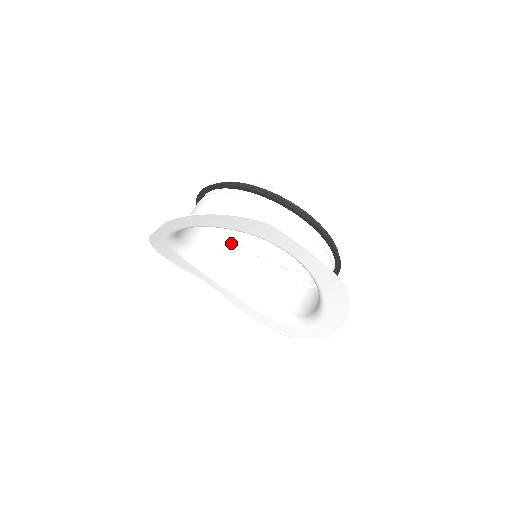
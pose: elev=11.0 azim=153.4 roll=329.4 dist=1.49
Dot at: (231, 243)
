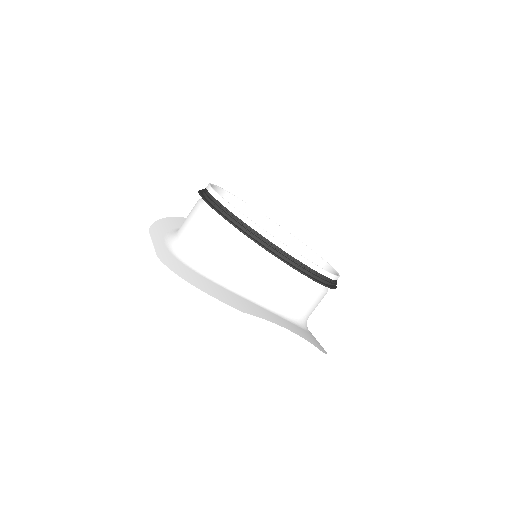
Dot at: (241, 206)
